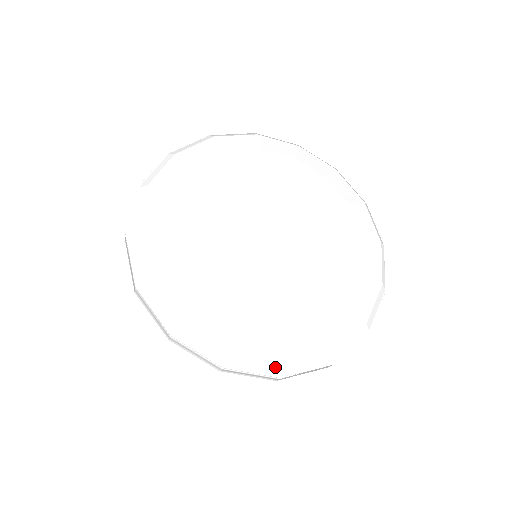
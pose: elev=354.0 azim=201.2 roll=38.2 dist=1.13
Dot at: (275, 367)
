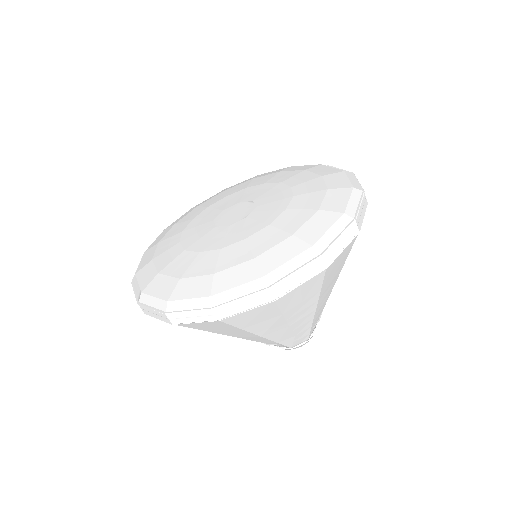
Dot at: (257, 281)
